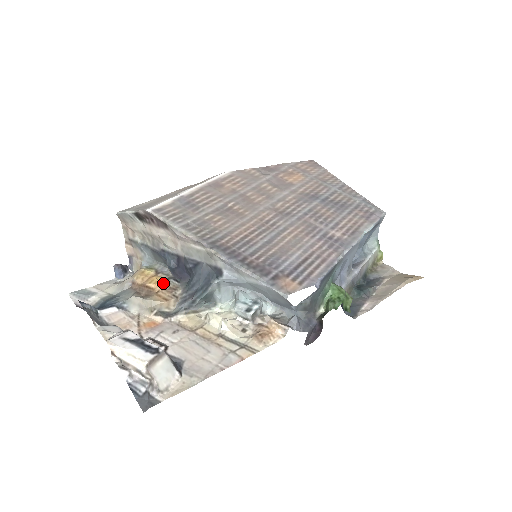
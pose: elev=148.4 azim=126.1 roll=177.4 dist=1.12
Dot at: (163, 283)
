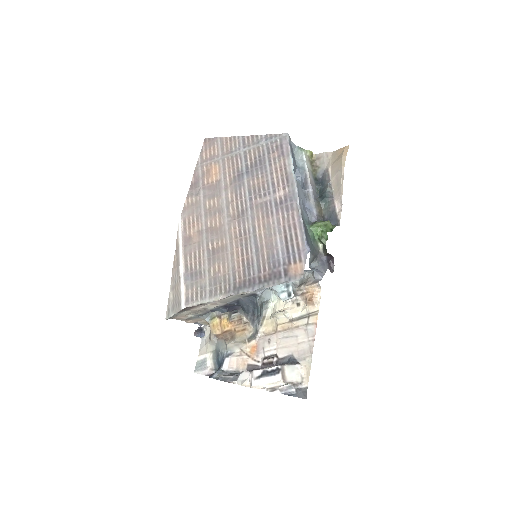
Dot at: (231, 322)
